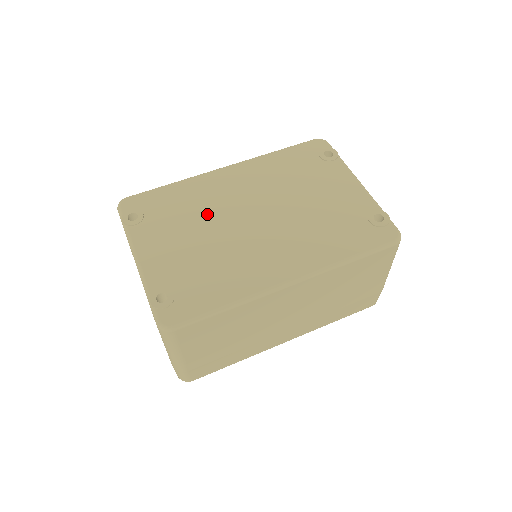
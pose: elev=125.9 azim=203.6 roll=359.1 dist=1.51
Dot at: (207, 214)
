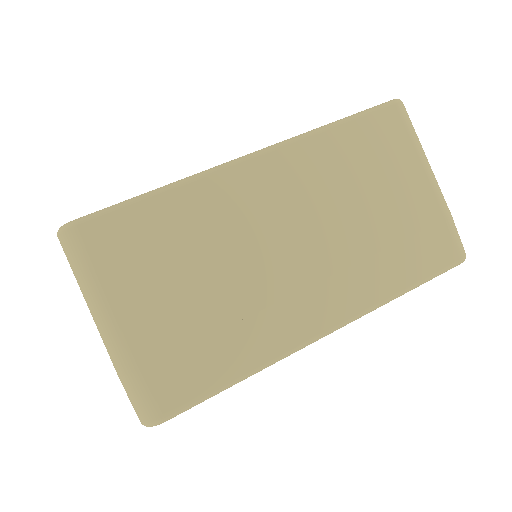
Dot at: occluded
